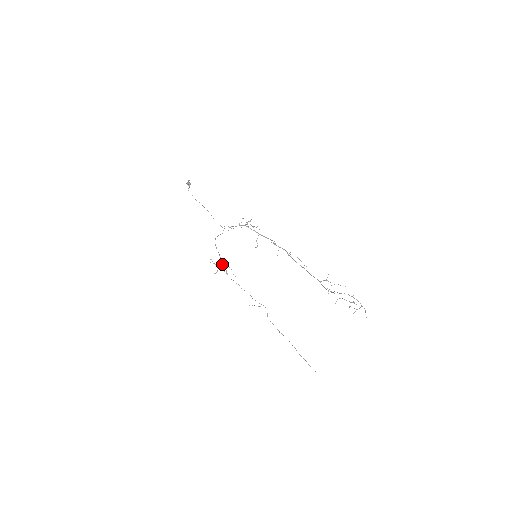
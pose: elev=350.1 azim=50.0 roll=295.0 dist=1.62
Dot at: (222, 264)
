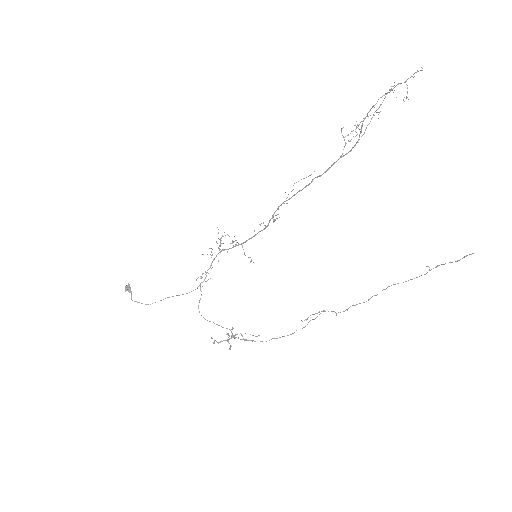
Dot at: (231, 335)
